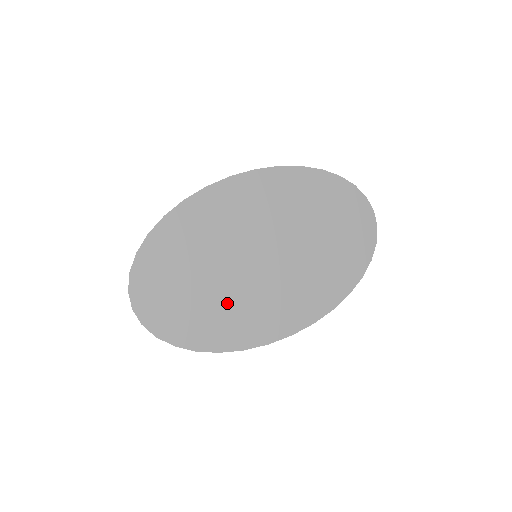
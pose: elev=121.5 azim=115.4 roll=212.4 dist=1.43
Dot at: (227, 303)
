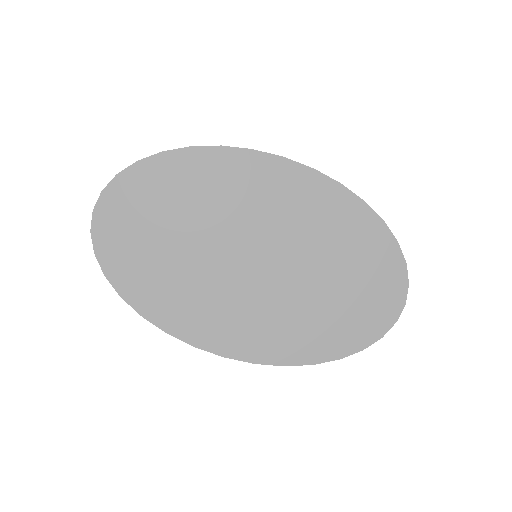
Dot at: (185, 276)
